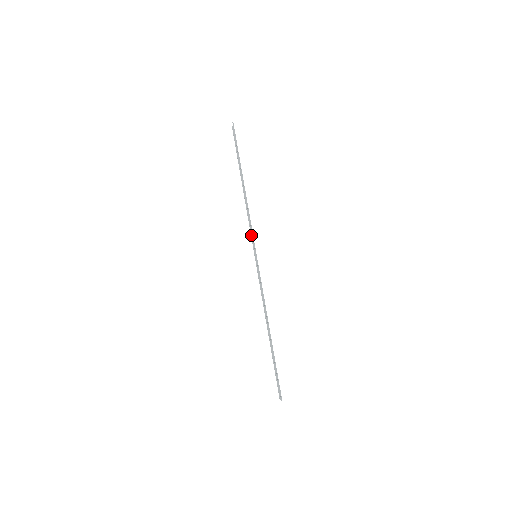
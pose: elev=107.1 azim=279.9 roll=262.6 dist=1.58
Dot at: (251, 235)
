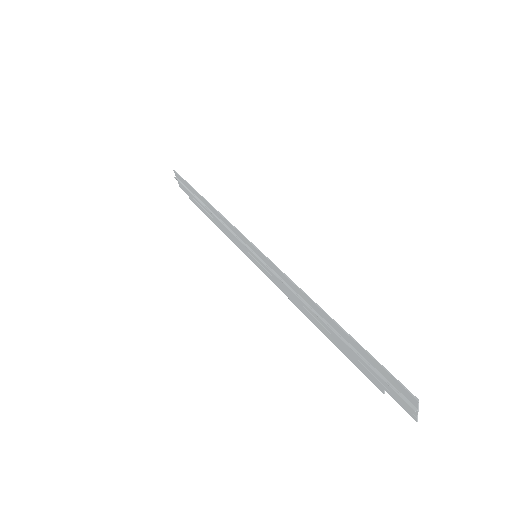
Dot at: (238, 239)
